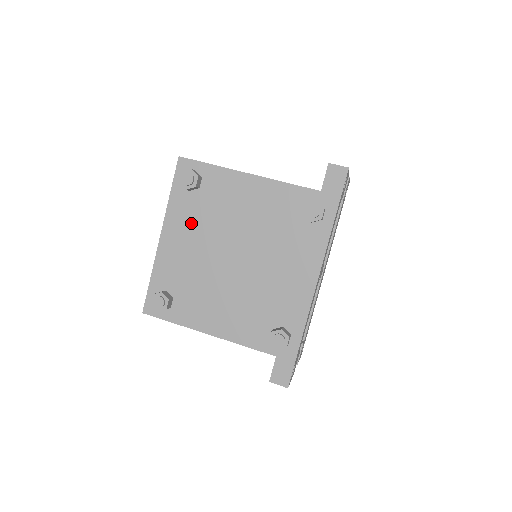
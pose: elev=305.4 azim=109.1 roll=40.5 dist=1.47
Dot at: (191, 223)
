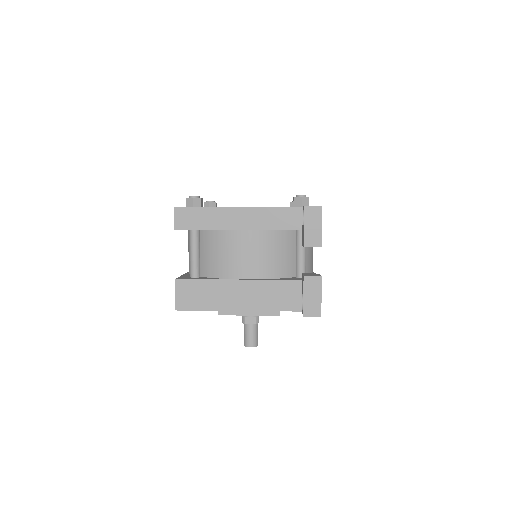
Dot at: occluded
